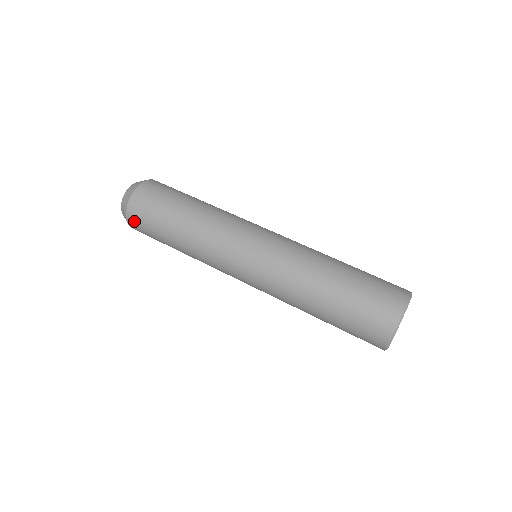
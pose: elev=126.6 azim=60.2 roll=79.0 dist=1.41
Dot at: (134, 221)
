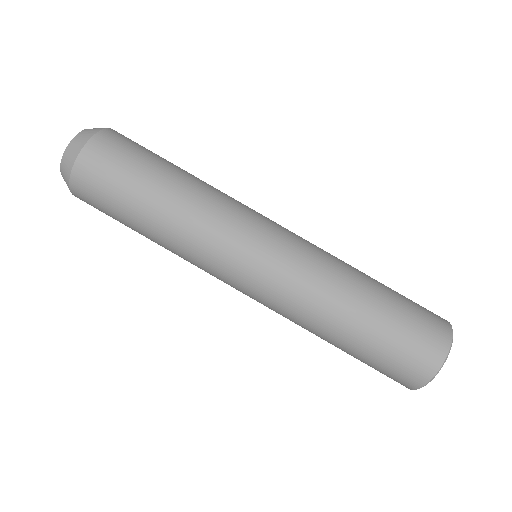
Dot at: (83, 198)
